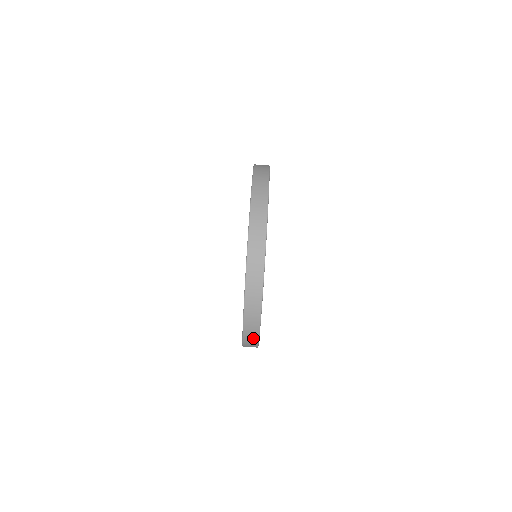
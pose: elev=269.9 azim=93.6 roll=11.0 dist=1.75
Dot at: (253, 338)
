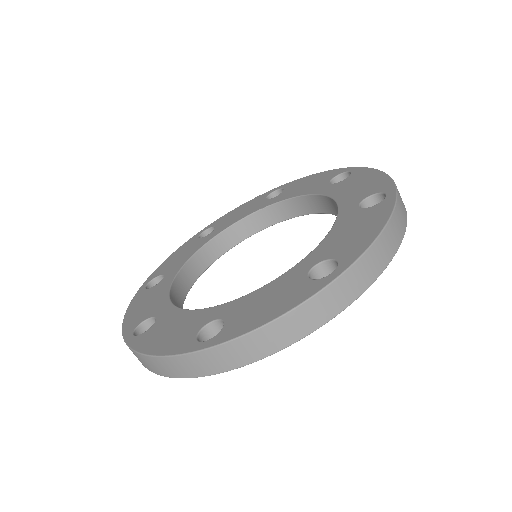
Dot at: occluded
